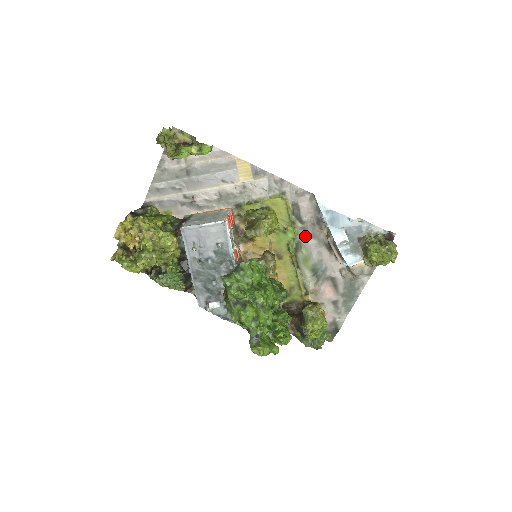
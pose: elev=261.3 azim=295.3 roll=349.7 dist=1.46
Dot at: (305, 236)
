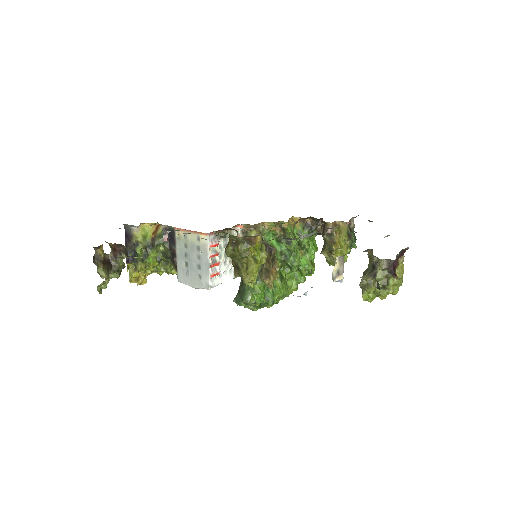
Dot at: occluded
